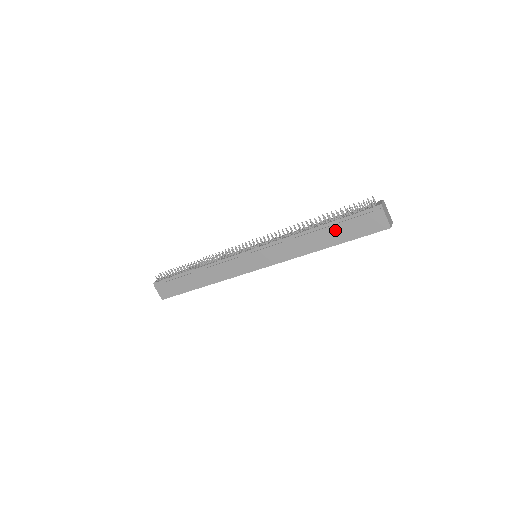
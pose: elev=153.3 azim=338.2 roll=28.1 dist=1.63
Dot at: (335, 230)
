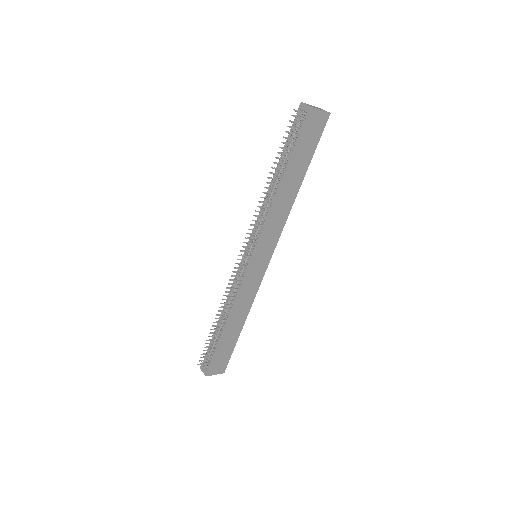
Dot at: (296, 165)
